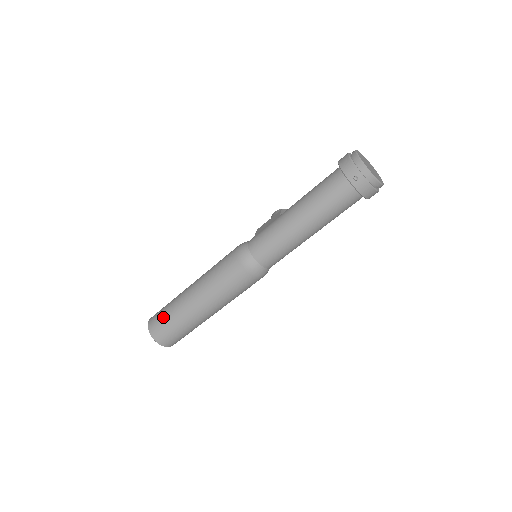
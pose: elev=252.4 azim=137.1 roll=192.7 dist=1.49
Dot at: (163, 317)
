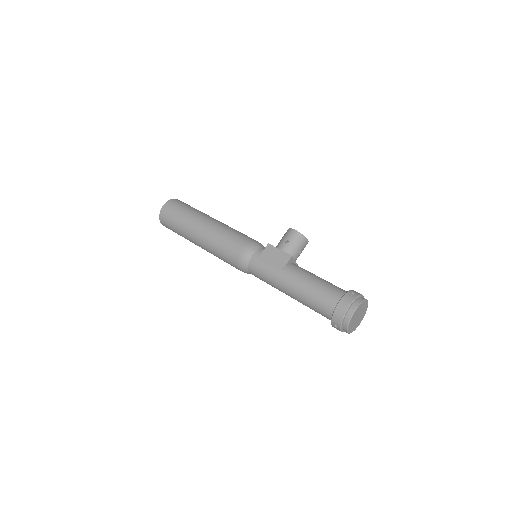
Dot at: (172, 222)
